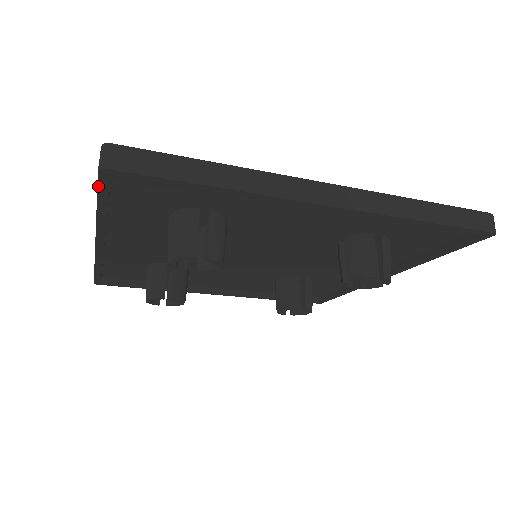
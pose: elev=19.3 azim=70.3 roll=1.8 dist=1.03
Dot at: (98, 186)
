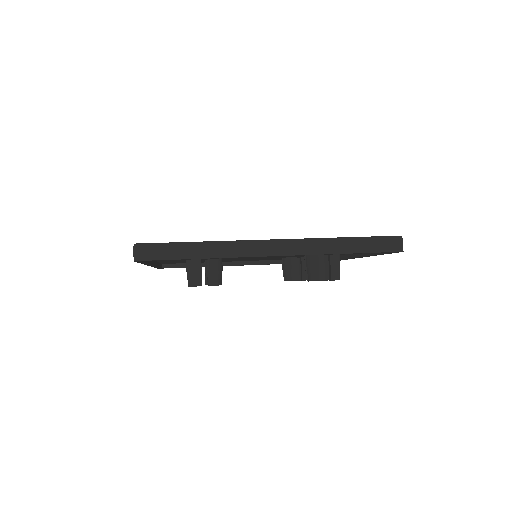
Dot at: occluded
